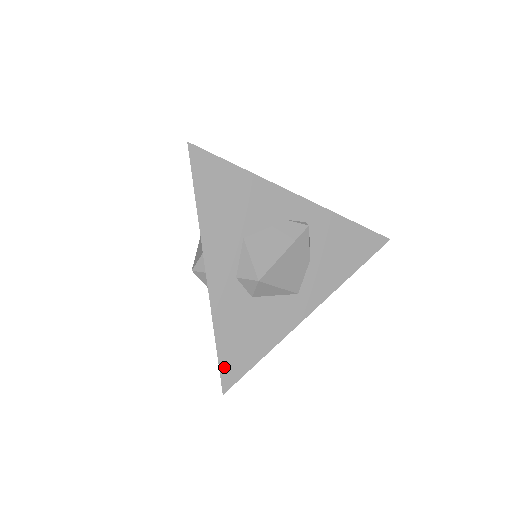
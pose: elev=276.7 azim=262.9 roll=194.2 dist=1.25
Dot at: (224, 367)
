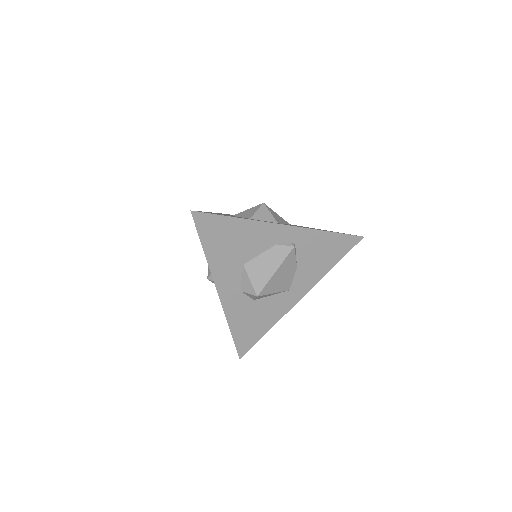
Dot at: (238, 344)
